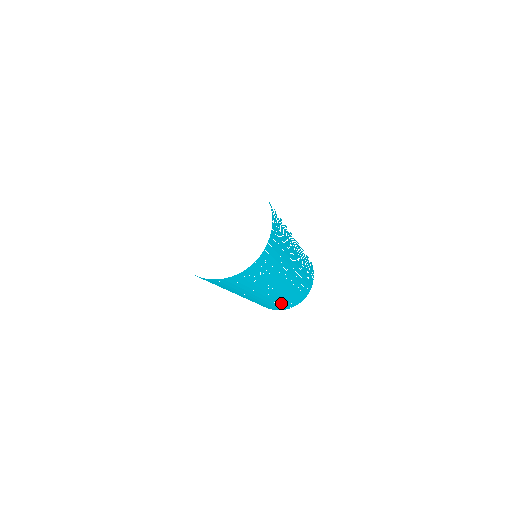
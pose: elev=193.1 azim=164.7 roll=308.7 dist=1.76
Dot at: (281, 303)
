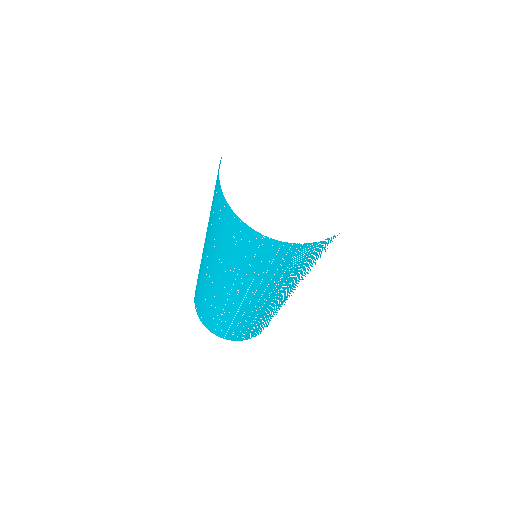
Dot at: occluded
